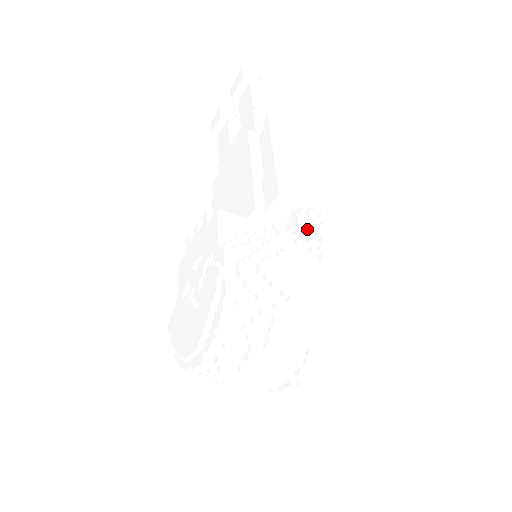
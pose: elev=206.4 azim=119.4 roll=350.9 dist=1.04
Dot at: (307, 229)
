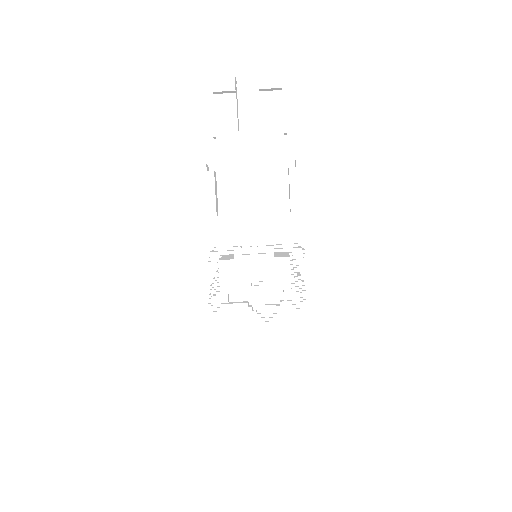
Dot at: (302, 258)
